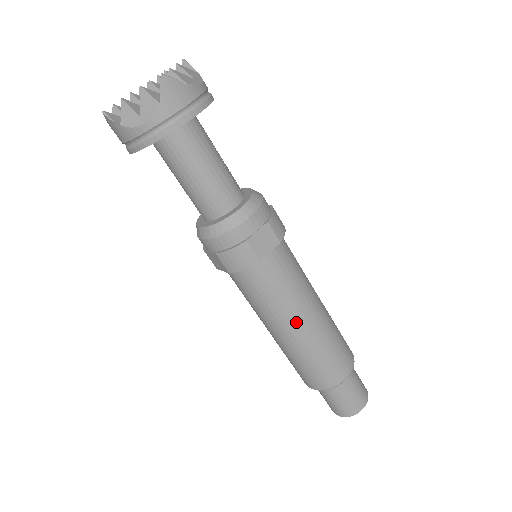
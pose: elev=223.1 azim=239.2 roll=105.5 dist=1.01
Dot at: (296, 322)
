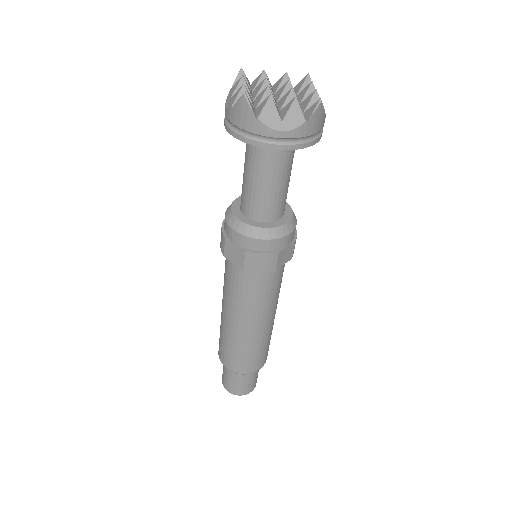
Dot at: (261, 321)
